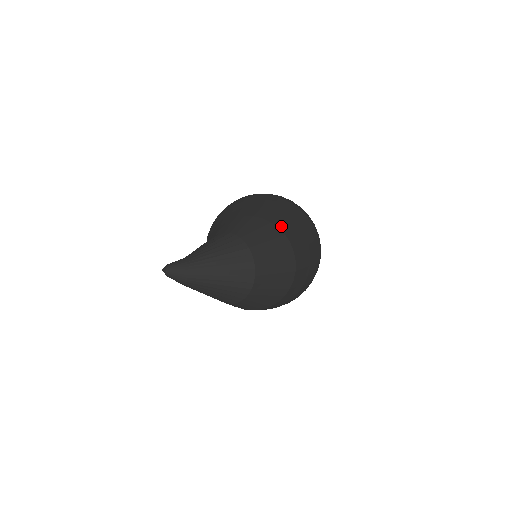
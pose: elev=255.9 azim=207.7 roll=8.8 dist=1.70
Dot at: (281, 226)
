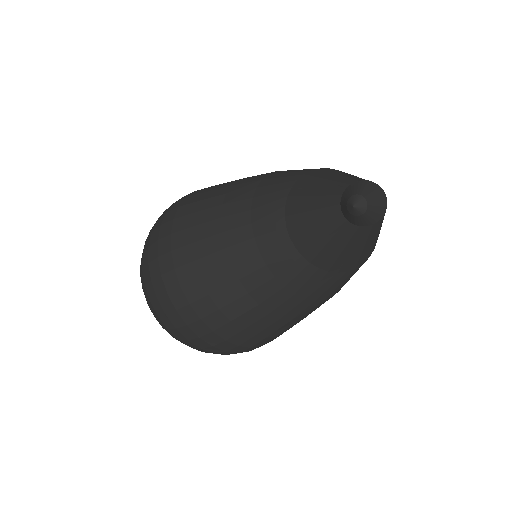
Dot at: occluded
